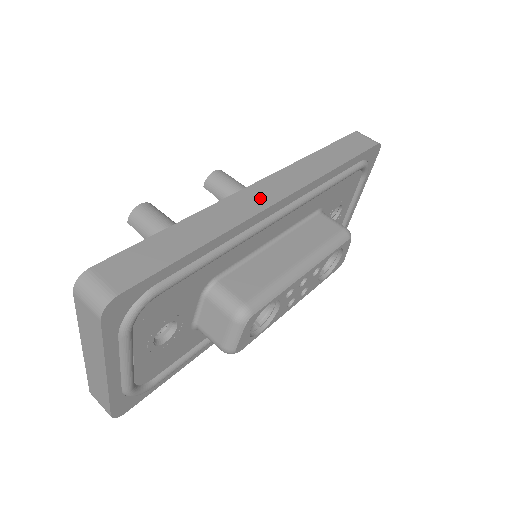
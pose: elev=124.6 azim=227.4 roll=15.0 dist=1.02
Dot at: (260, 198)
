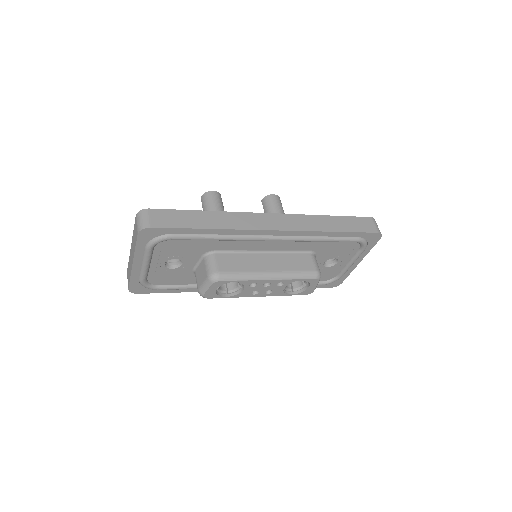
Dot at: (263, 223)
